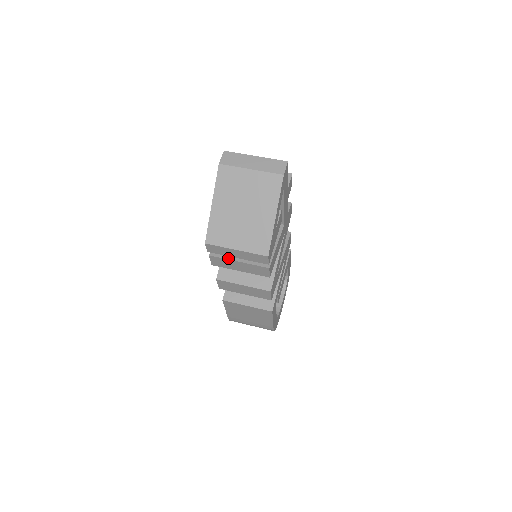
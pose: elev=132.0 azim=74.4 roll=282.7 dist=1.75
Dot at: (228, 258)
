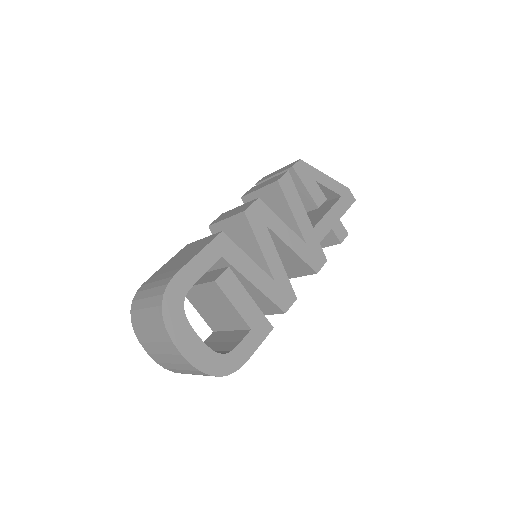
Dot at: occluded
